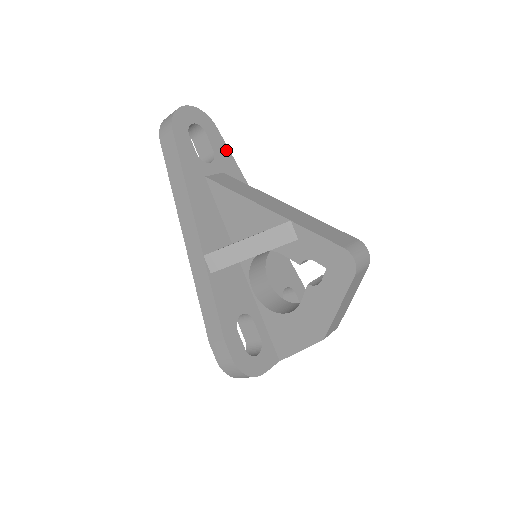
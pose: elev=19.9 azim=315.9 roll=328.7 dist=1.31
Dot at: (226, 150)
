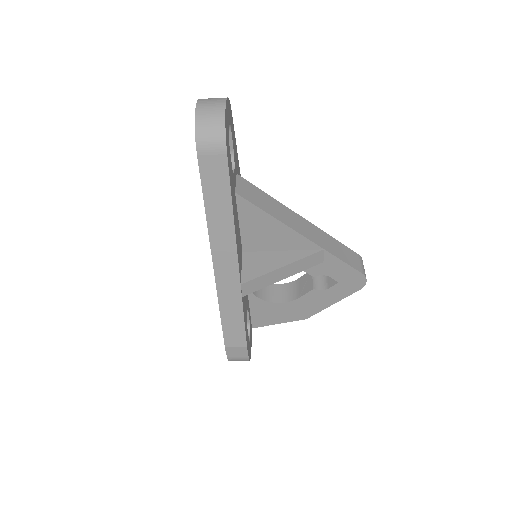
Dot at: (235, 140)
